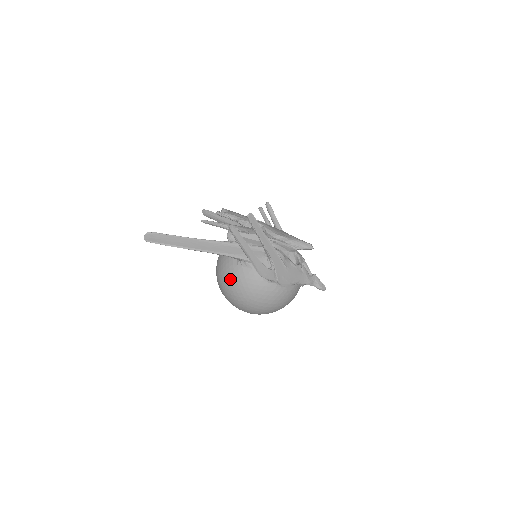
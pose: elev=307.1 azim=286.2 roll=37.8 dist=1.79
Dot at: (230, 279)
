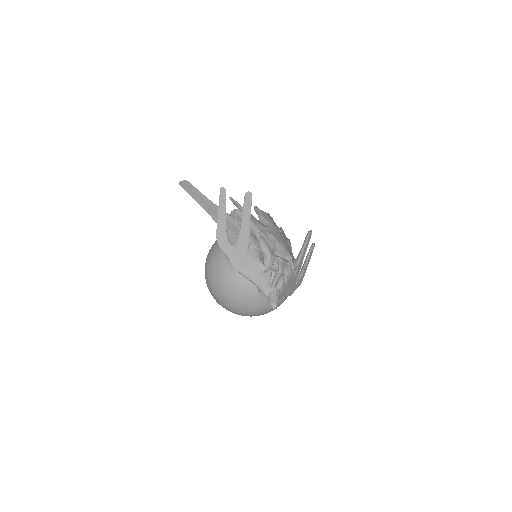
Dot at: occluded
